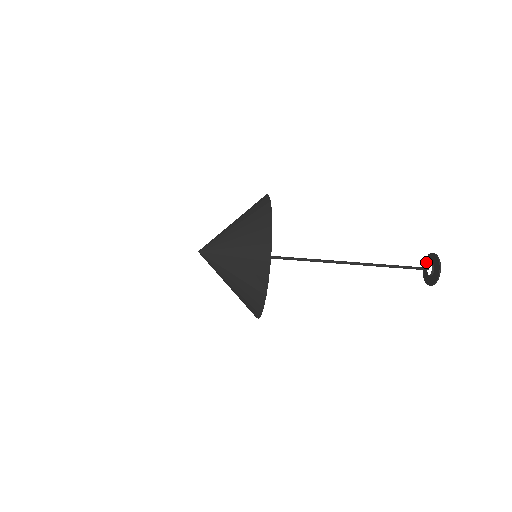
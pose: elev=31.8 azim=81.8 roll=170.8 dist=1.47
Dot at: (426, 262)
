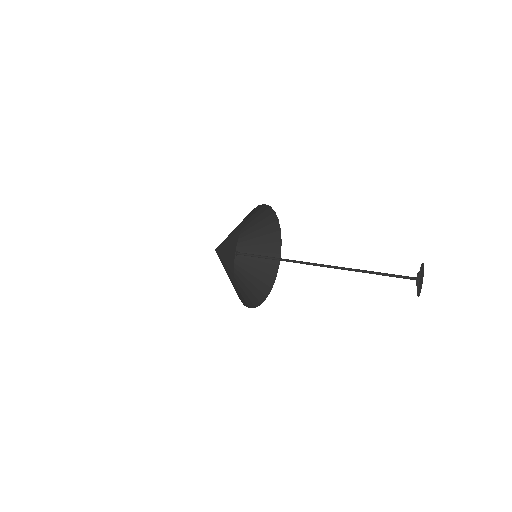
Dot at: occluded
